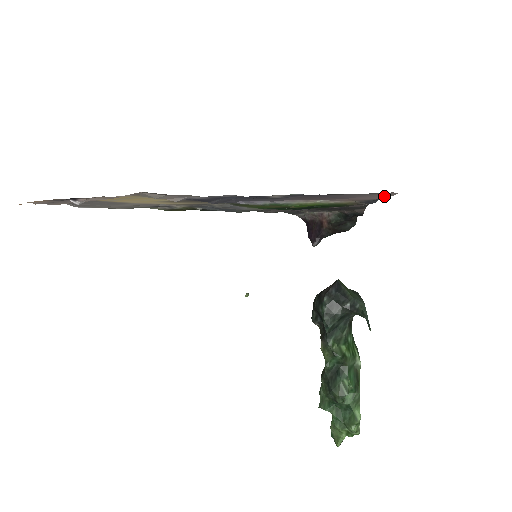
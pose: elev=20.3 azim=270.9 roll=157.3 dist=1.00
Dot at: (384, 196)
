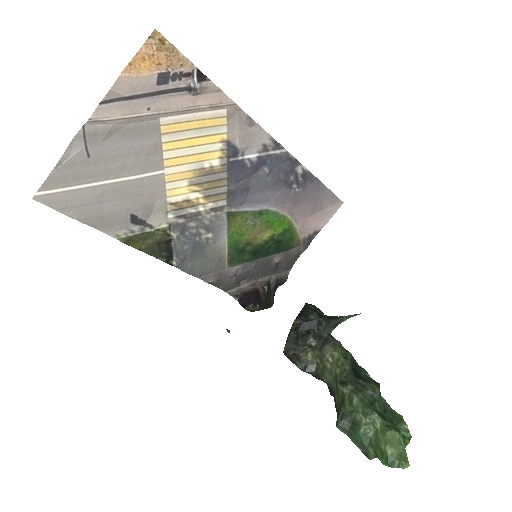
Dot at: (330, 214)
